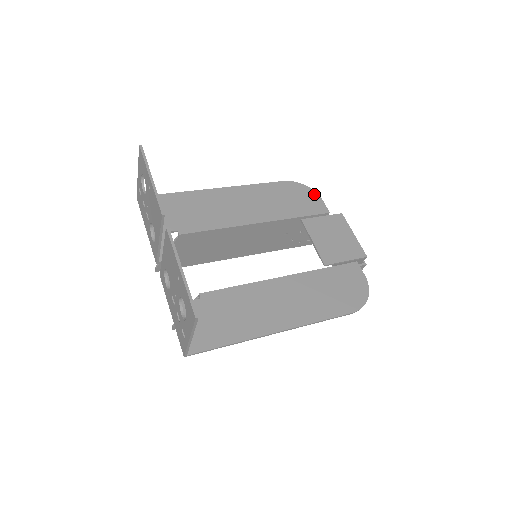
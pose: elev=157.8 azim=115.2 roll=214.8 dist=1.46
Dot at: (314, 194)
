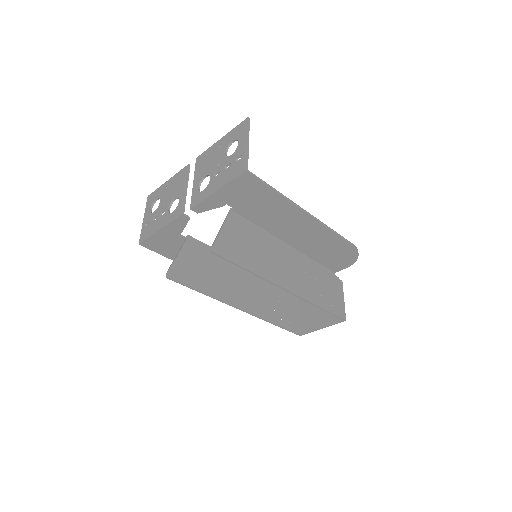
Dot at: occluded
